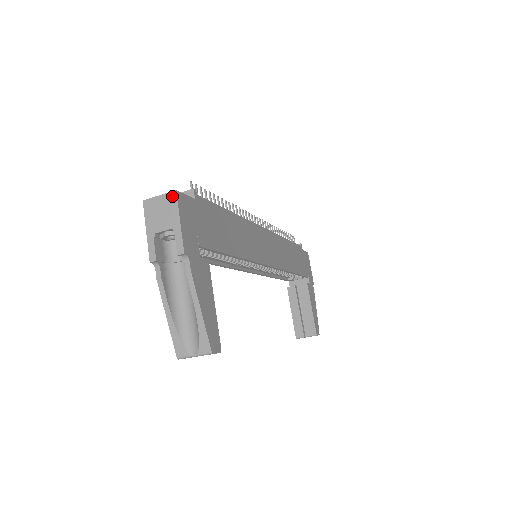
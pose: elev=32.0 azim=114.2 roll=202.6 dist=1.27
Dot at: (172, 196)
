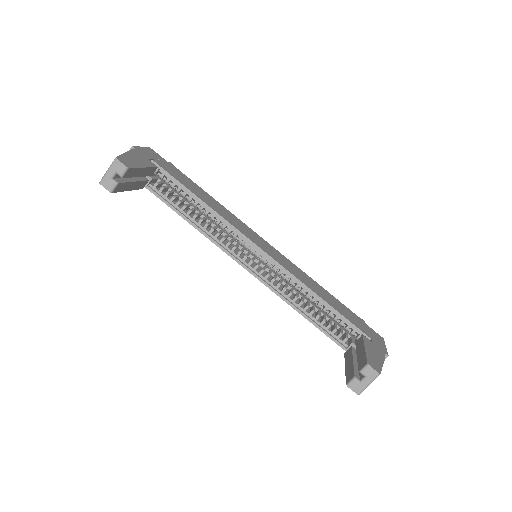
Dot at: occluded
